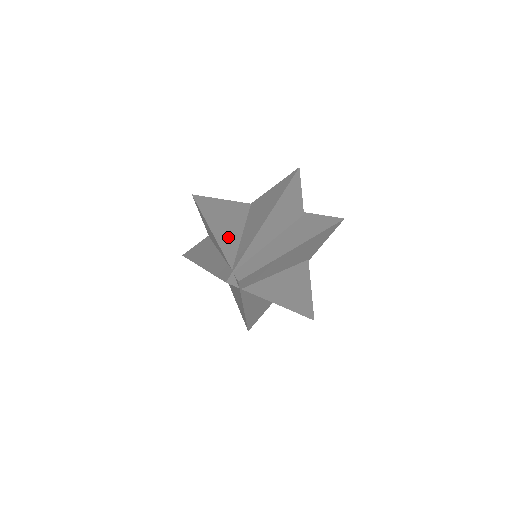
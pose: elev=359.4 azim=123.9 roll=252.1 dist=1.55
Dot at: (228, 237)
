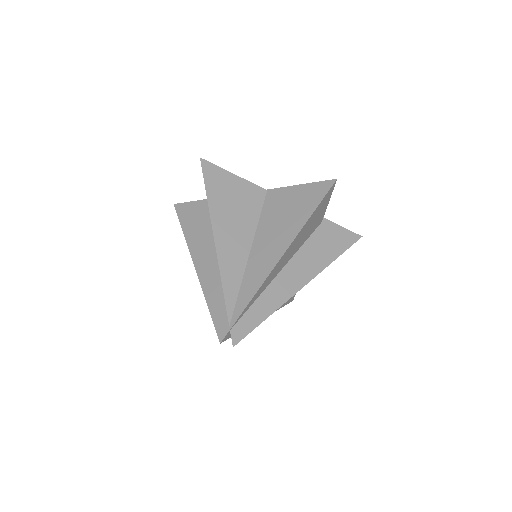
Dot at: (232, 261)
